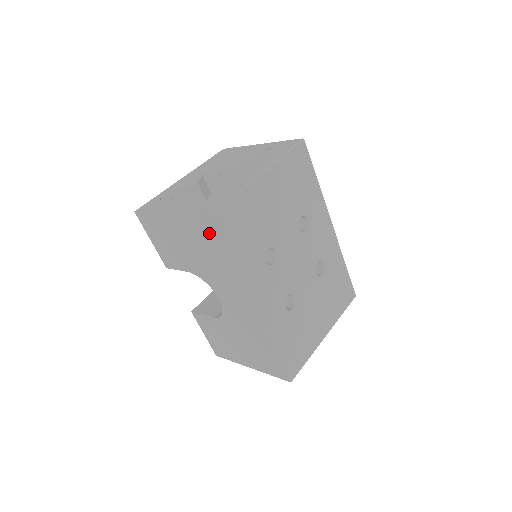
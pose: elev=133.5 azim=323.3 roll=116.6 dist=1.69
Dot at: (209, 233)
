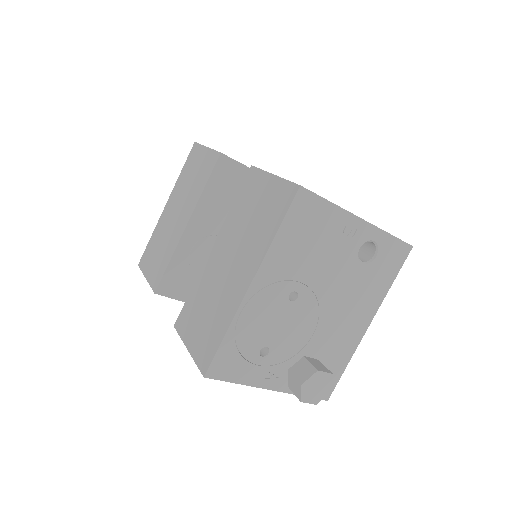
Dot at: occluded
